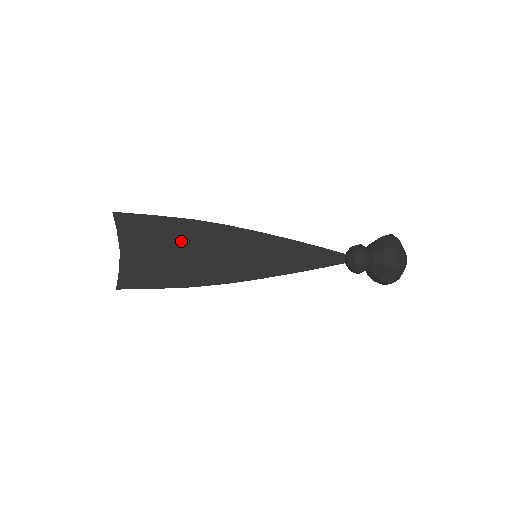
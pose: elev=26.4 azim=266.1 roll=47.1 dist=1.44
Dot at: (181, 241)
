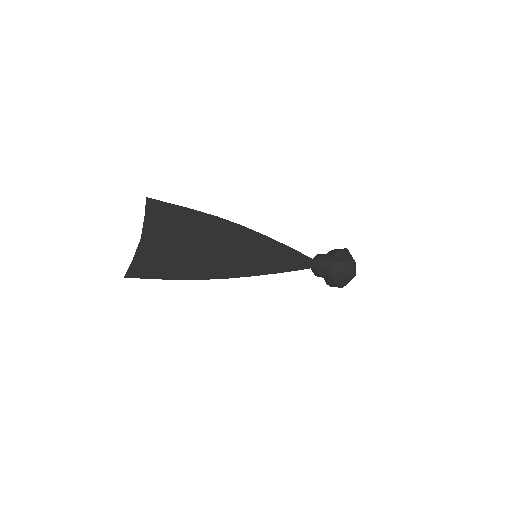
Dot at: (201, 235)
